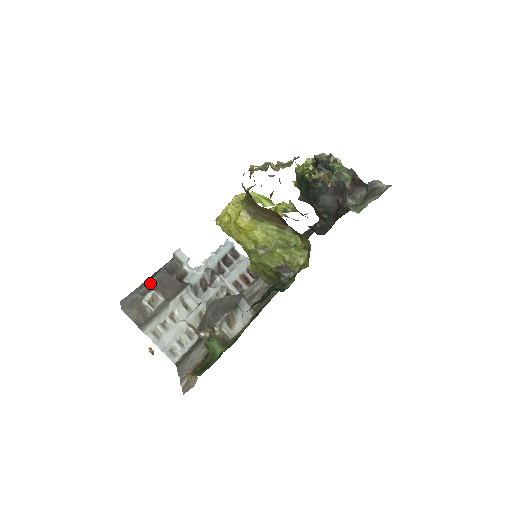
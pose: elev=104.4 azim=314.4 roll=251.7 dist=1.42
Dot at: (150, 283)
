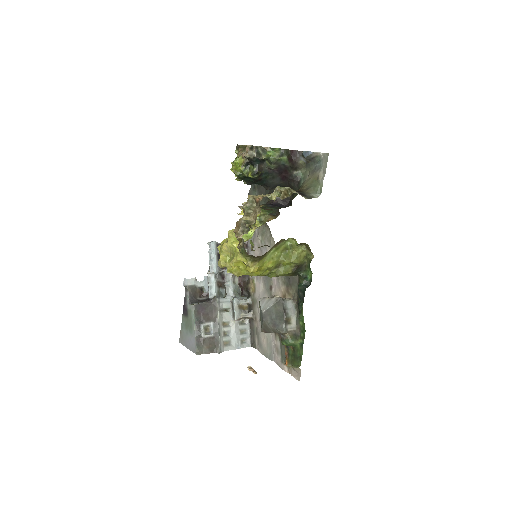
Dot at: (195, 322)
